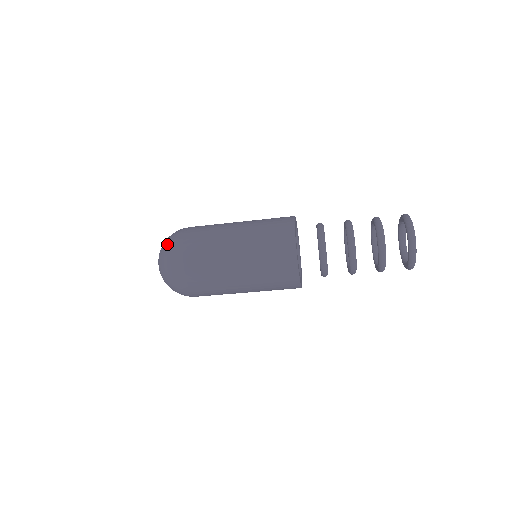
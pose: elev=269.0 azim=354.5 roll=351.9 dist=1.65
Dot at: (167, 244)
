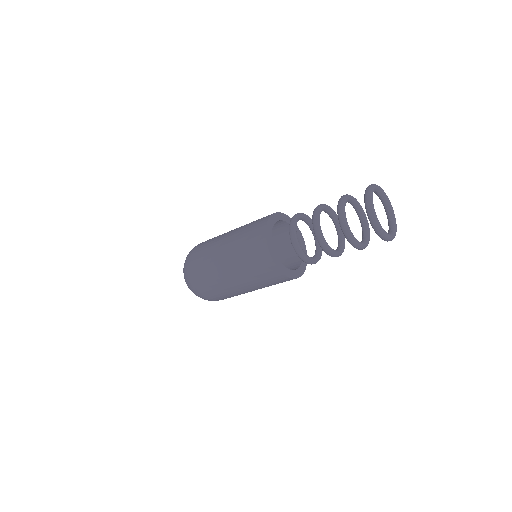
Dot at: (184, 277)
